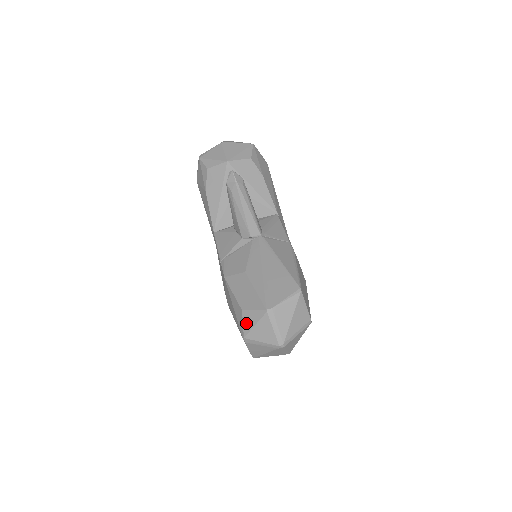
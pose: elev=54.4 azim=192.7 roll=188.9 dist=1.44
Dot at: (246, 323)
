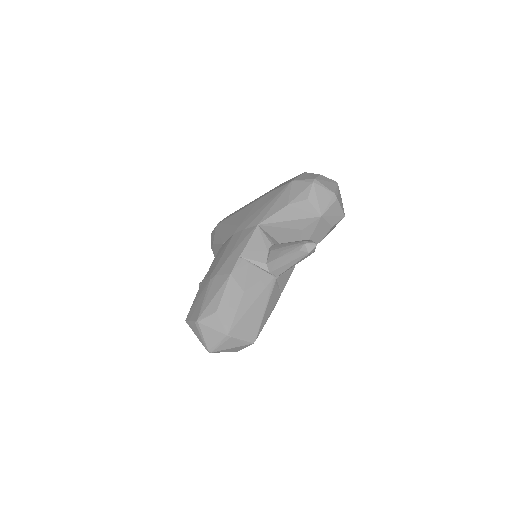
Dot at: (209, 320)
